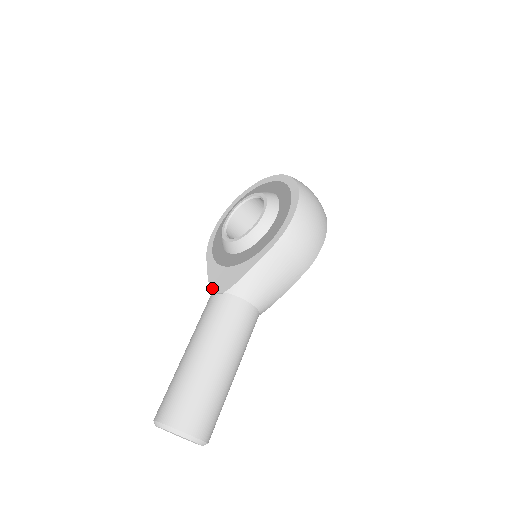
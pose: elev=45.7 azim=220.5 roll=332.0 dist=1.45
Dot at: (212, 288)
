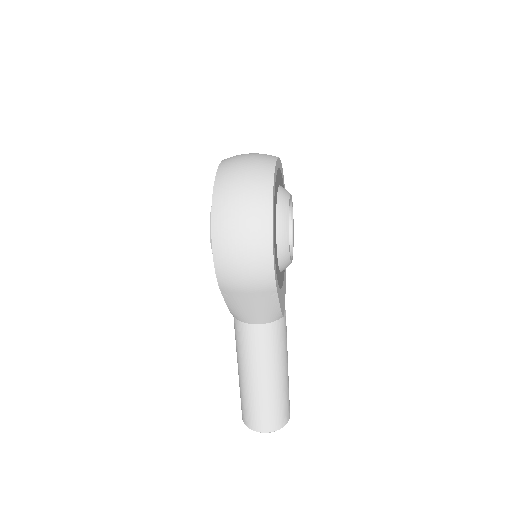
Dot at: occluded
